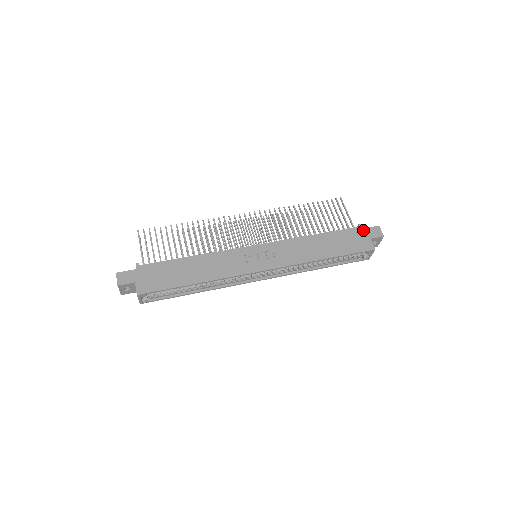
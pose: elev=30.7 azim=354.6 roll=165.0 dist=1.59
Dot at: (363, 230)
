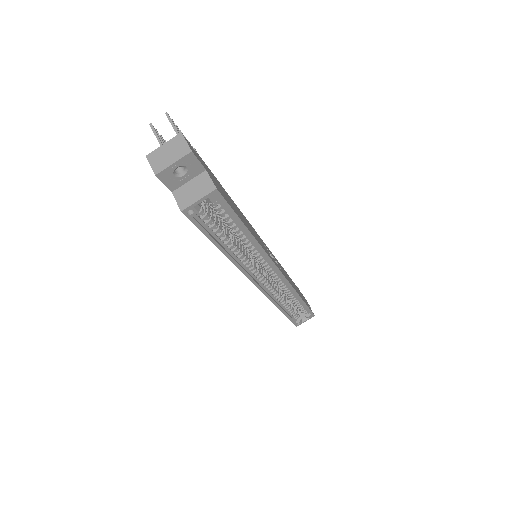
Dot at: occluded
